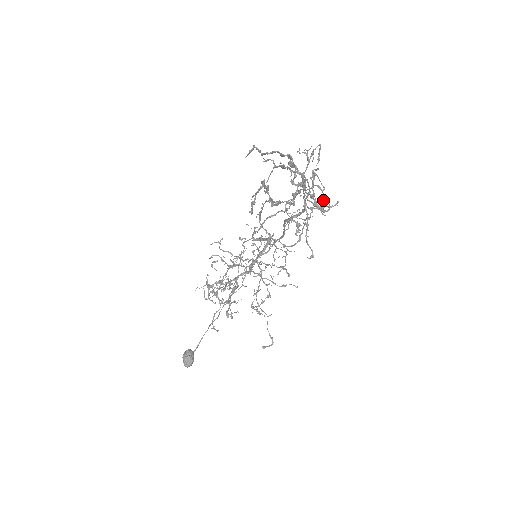
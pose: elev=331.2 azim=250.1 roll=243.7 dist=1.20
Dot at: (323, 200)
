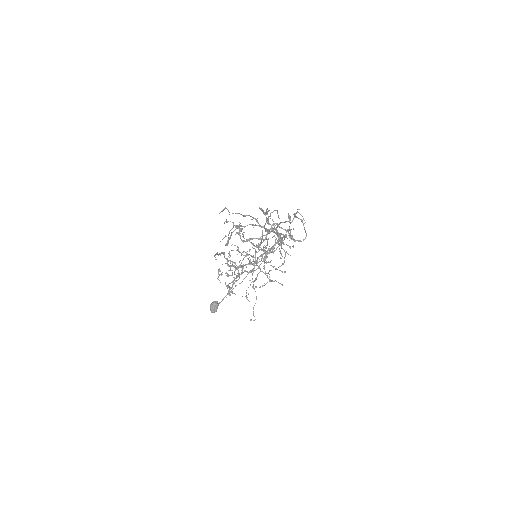
Dot at: (271, 249)
